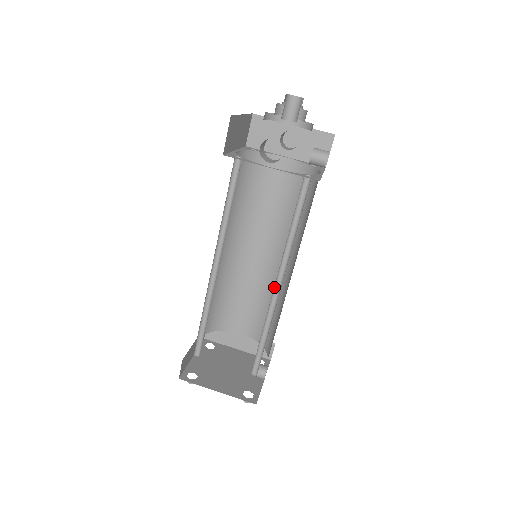
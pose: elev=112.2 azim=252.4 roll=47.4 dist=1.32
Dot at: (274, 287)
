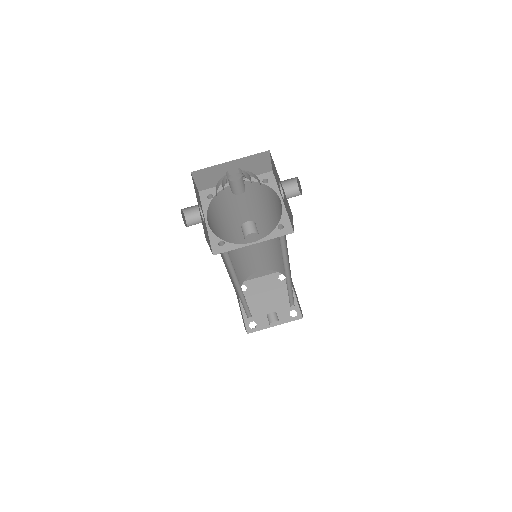
Dot at: (239, 286)
